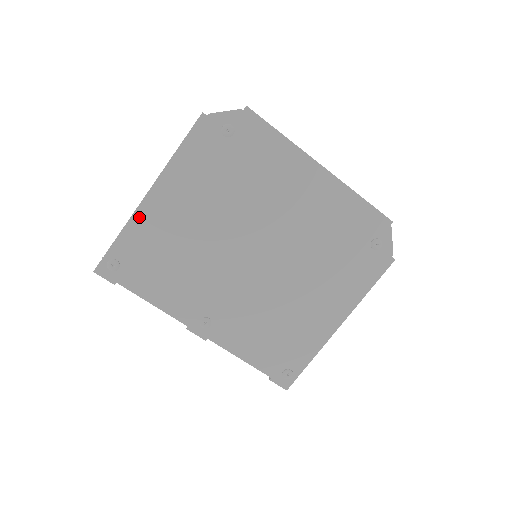
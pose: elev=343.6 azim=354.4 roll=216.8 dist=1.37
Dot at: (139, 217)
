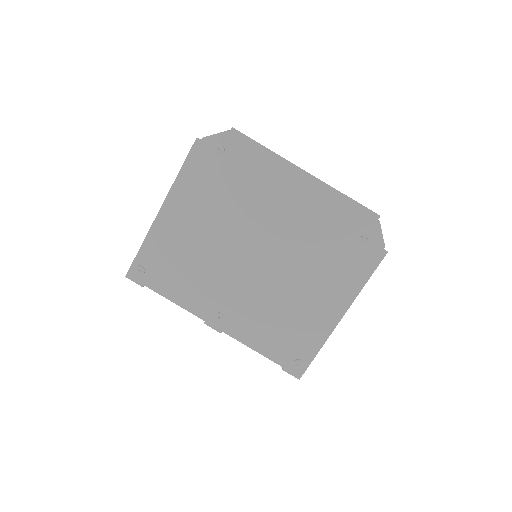
Dot at: (156, 229)
